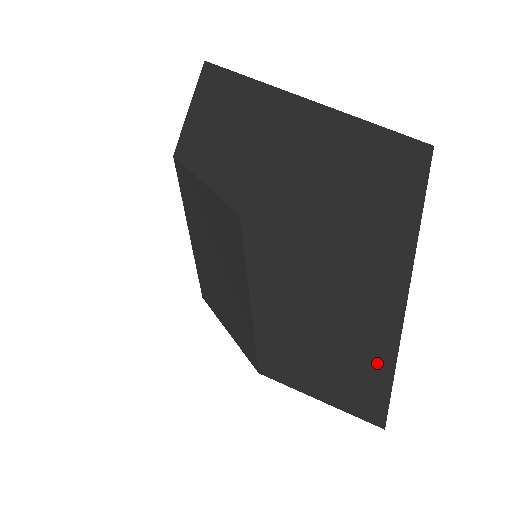
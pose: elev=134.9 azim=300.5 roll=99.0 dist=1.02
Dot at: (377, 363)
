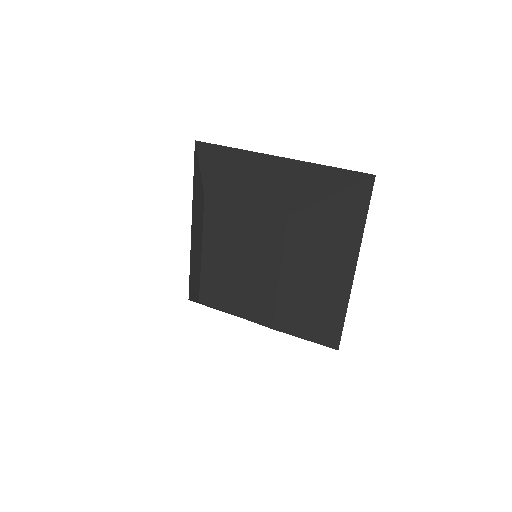
Dot at: (340, 300)
